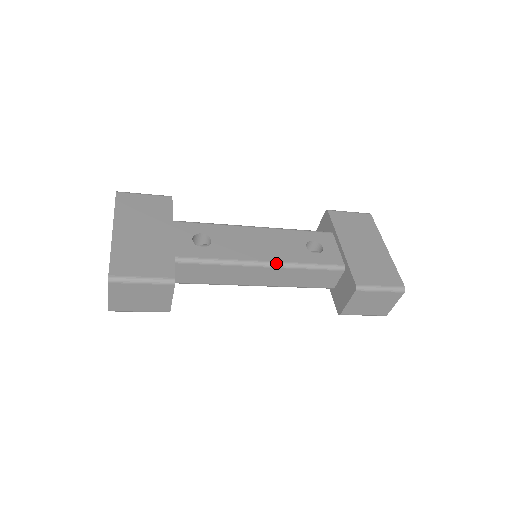
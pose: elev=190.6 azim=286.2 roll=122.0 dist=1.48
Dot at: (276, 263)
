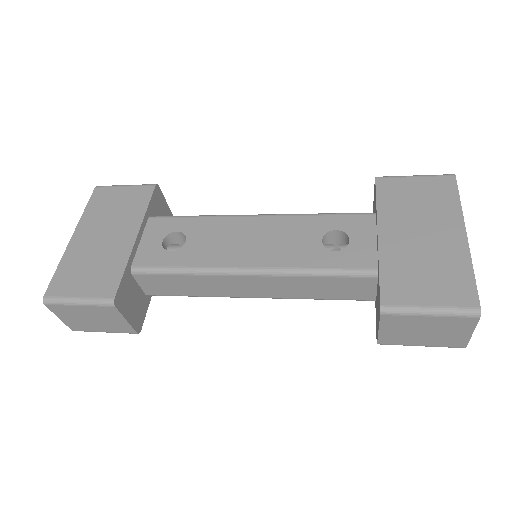
Dot at: (264, 270)
